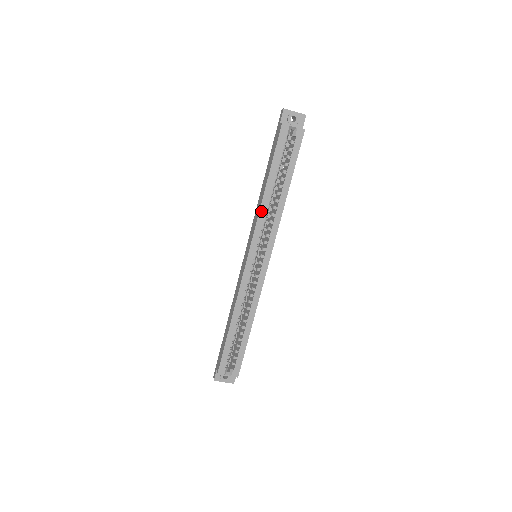
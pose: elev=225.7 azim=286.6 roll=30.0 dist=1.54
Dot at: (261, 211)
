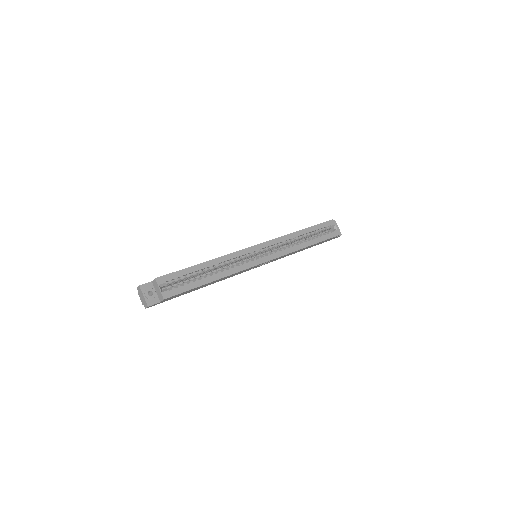
Dot at: (288, 236)
